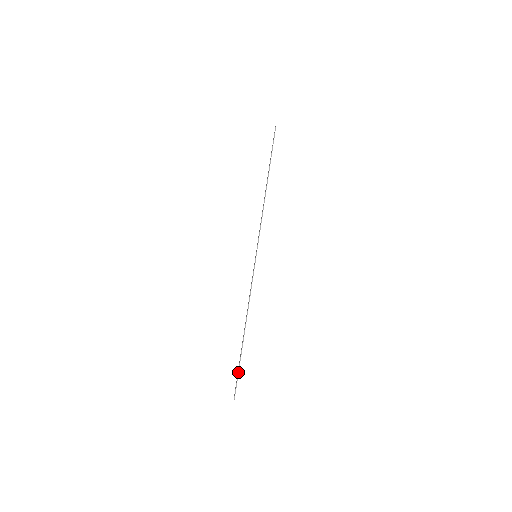
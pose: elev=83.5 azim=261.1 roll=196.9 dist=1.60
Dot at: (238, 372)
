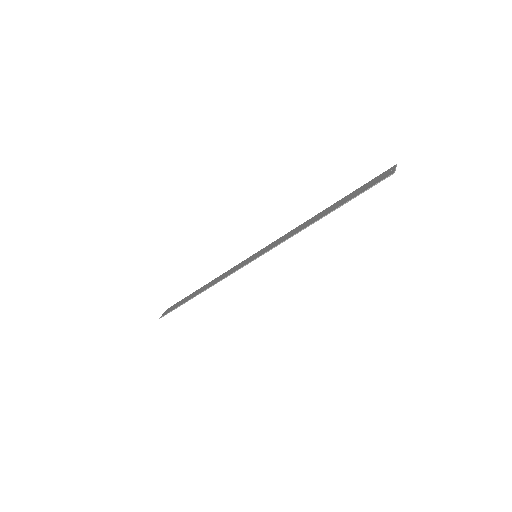
Dot at: occluded
